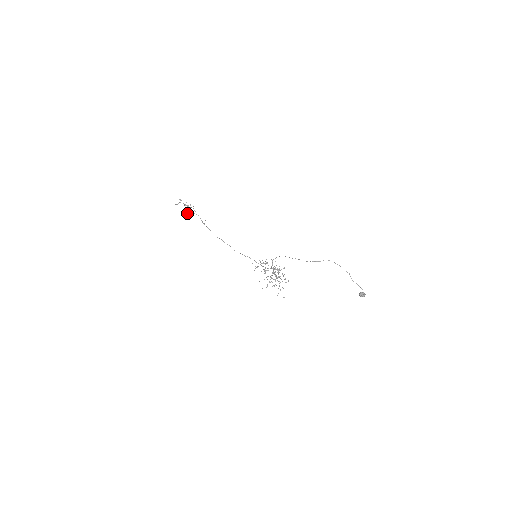
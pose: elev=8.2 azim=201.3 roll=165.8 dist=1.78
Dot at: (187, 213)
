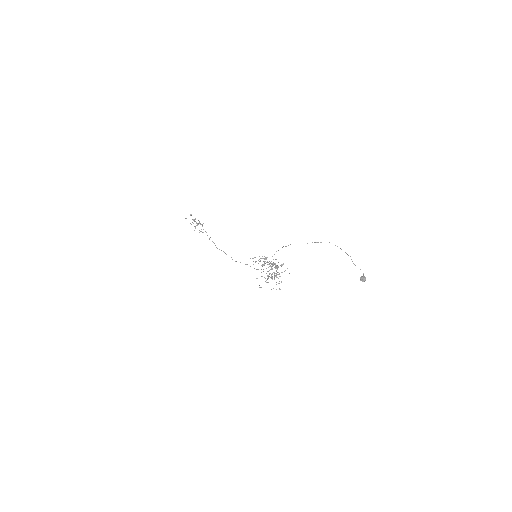
Dot at: (195, 228)
